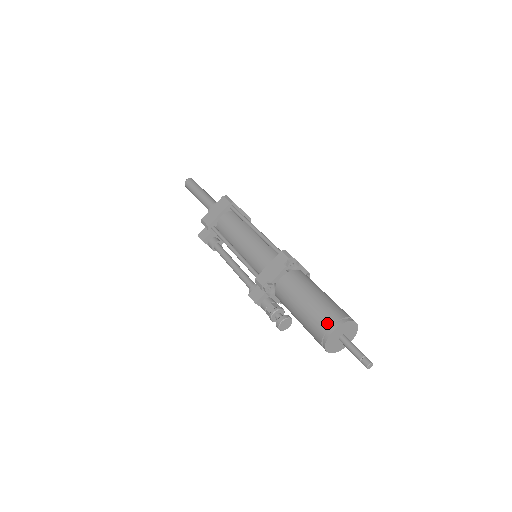
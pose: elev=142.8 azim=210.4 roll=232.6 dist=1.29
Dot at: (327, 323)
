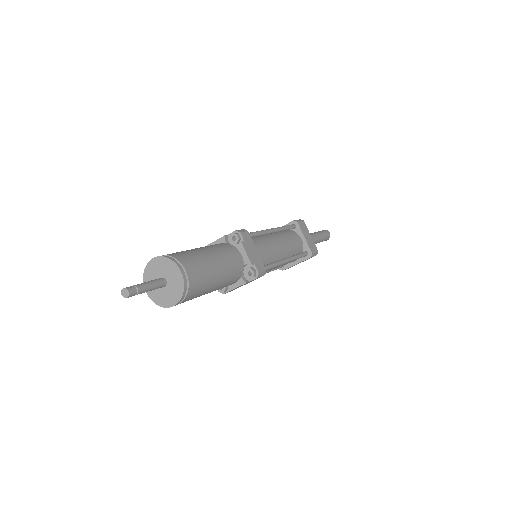
Dot at: occluded
